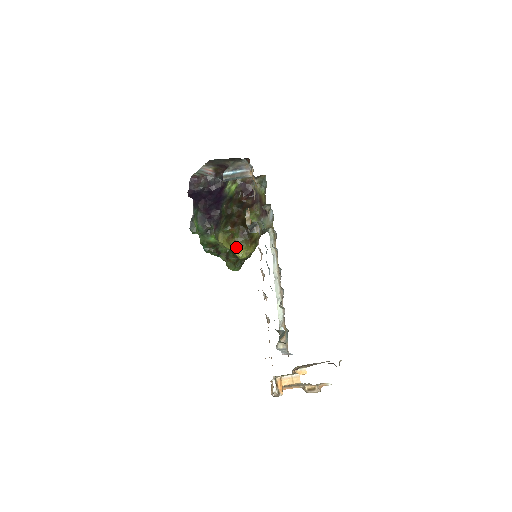
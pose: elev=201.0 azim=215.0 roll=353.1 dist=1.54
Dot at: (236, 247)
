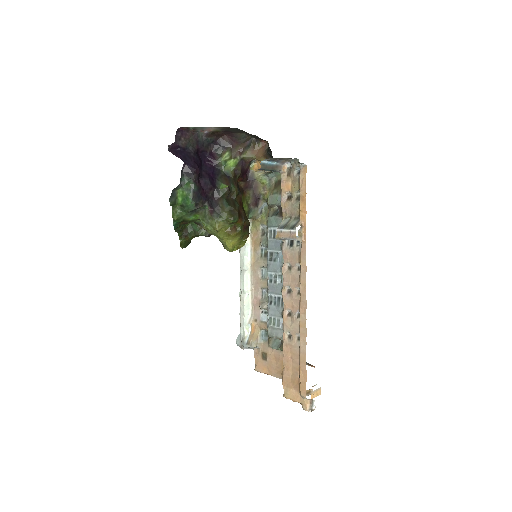
Dot at: (234, 240)
